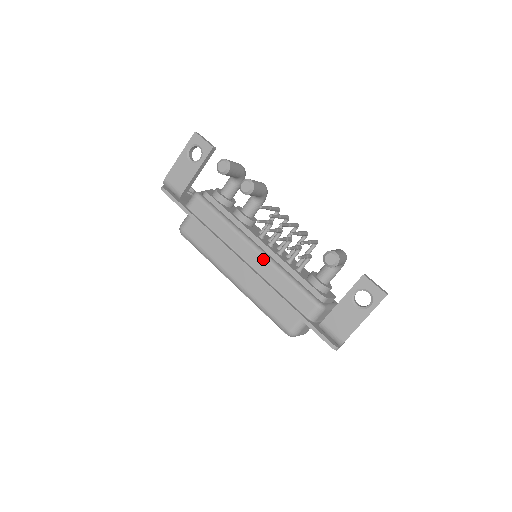
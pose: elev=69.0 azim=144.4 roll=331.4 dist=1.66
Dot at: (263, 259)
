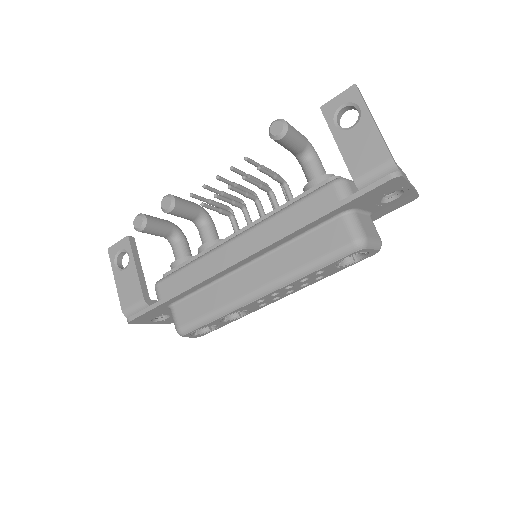
Dot at: (251, 232)
